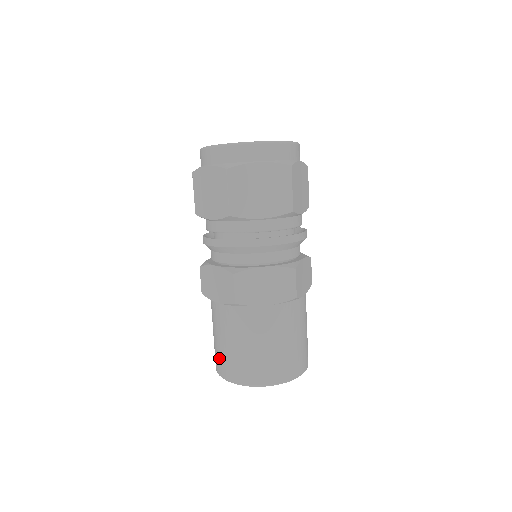
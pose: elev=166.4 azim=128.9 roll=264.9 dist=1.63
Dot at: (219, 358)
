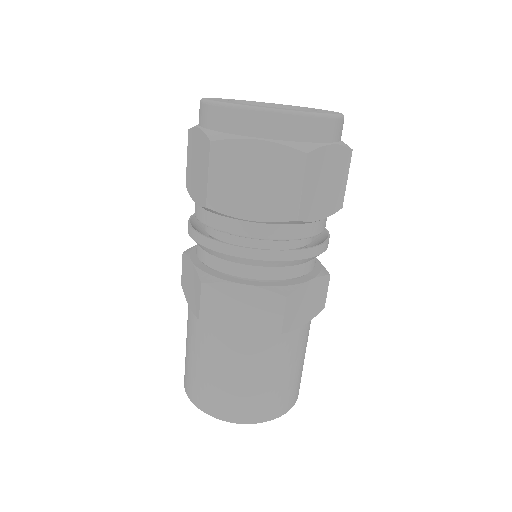
Dot at: (185, 366)
